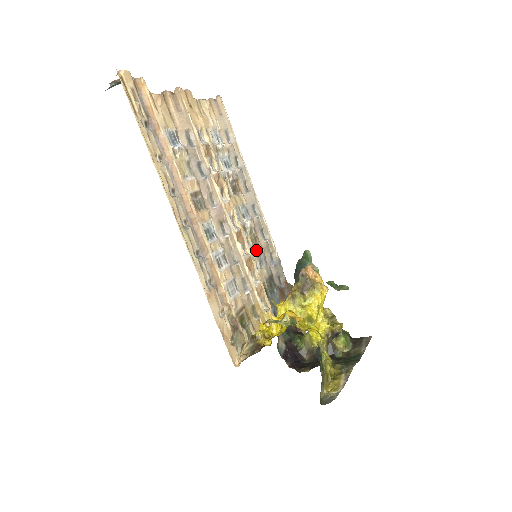
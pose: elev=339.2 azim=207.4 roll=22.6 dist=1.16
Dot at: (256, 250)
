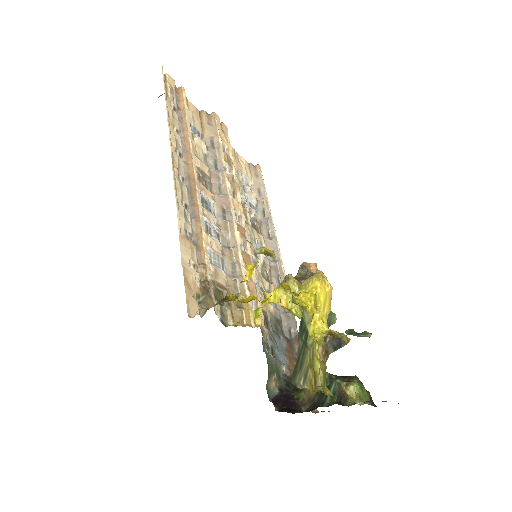
Dot at: (265, 283)
